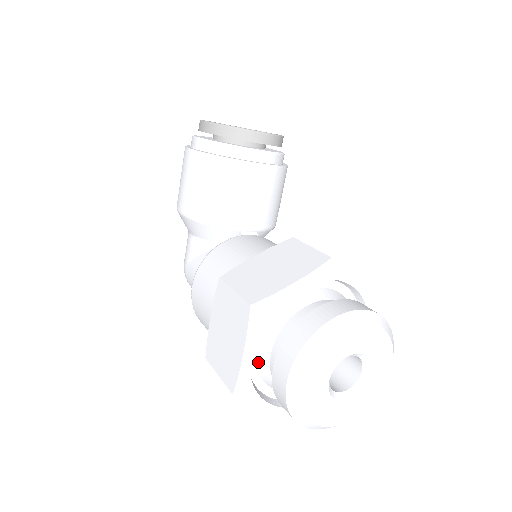
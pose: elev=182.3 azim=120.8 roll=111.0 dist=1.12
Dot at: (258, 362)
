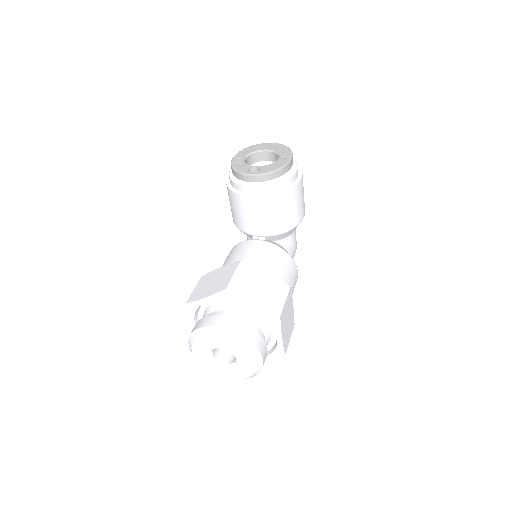
Dot at: occluded
